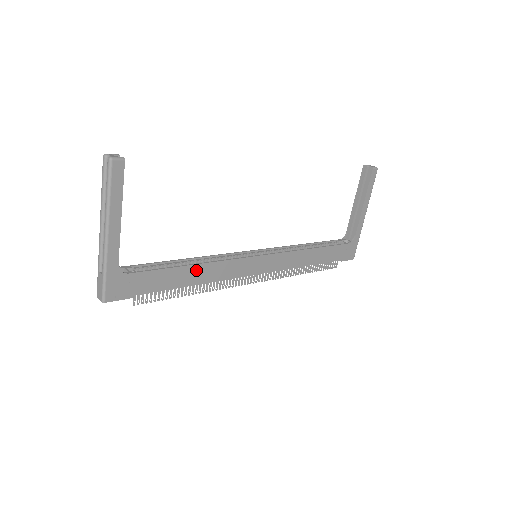
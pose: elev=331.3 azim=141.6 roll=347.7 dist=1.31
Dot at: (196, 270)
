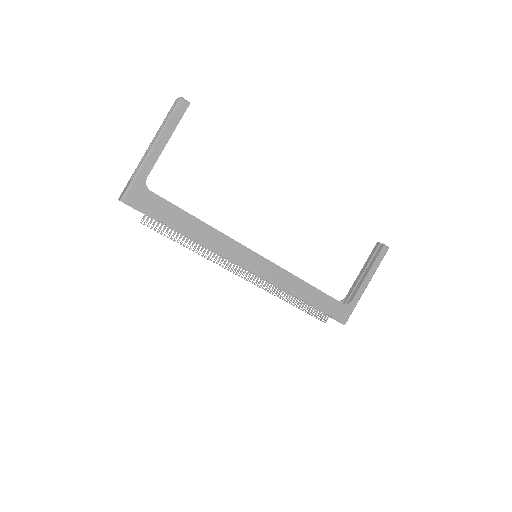
Dot at: (202, 228)
